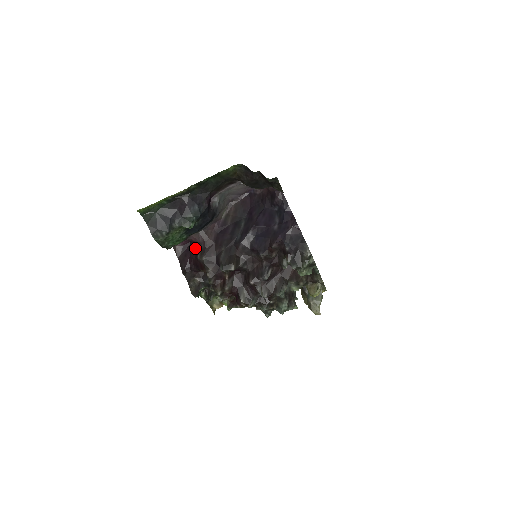
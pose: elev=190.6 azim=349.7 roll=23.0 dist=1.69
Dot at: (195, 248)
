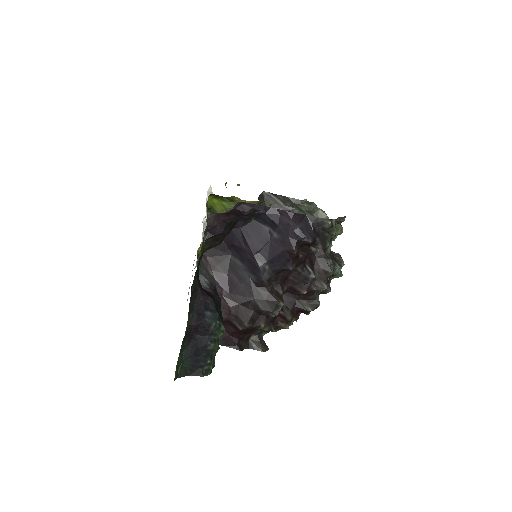
Dot at: (224, 324)
